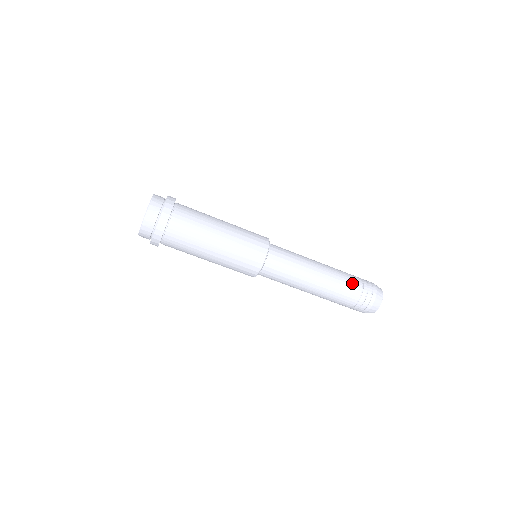
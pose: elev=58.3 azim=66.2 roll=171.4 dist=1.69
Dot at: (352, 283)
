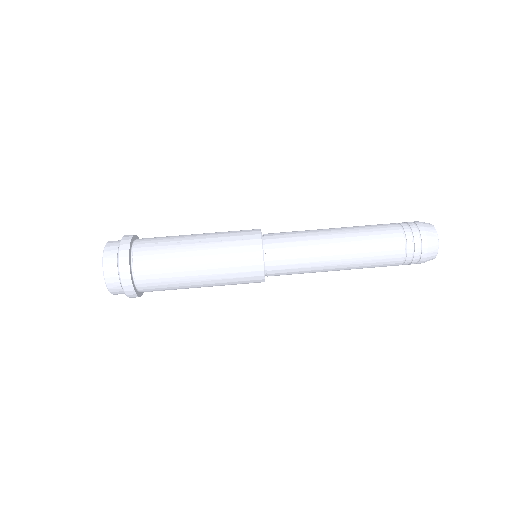
Dot at: (382, 224)
